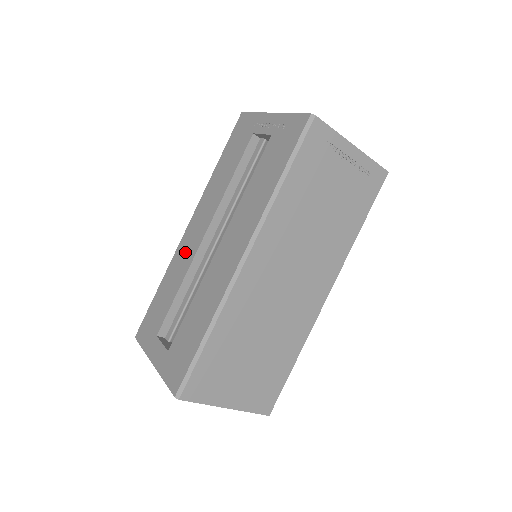
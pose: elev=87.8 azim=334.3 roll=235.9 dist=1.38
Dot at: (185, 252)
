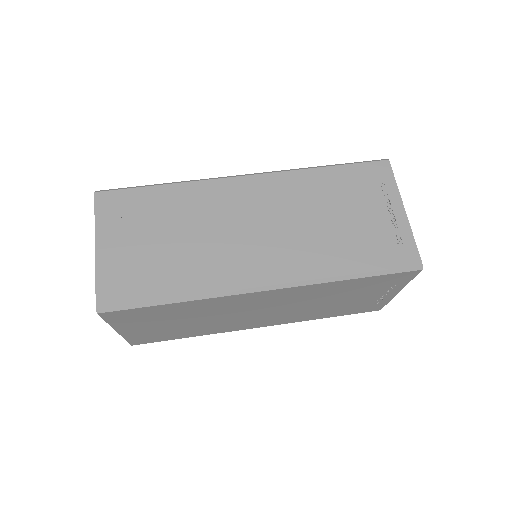
Dot at: occluded
